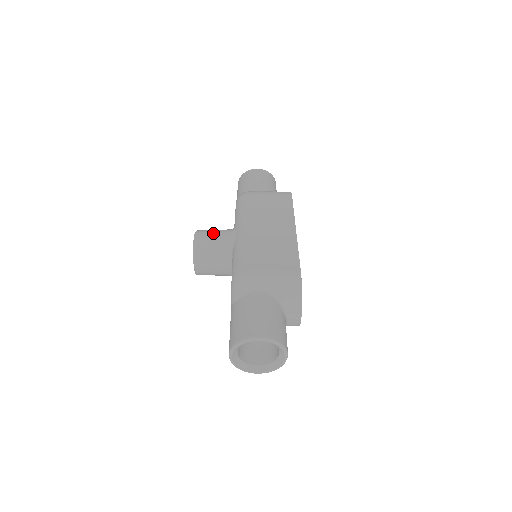
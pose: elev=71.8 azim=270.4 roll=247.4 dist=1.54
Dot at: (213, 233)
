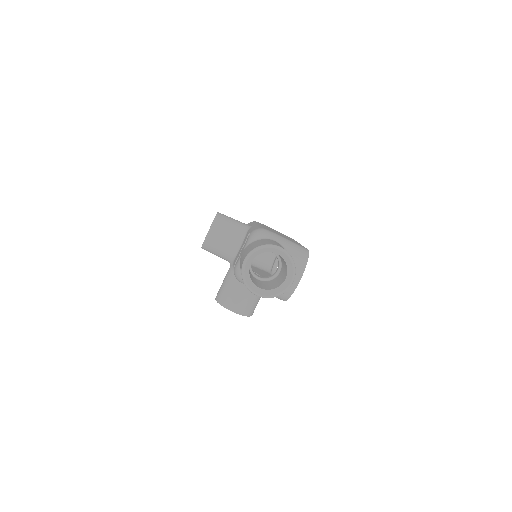
Dot at: occluded
